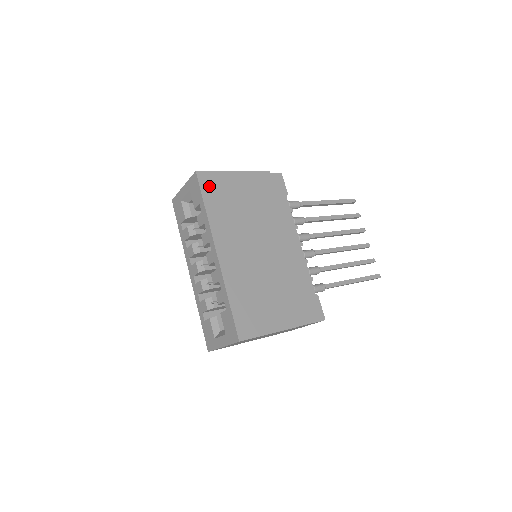
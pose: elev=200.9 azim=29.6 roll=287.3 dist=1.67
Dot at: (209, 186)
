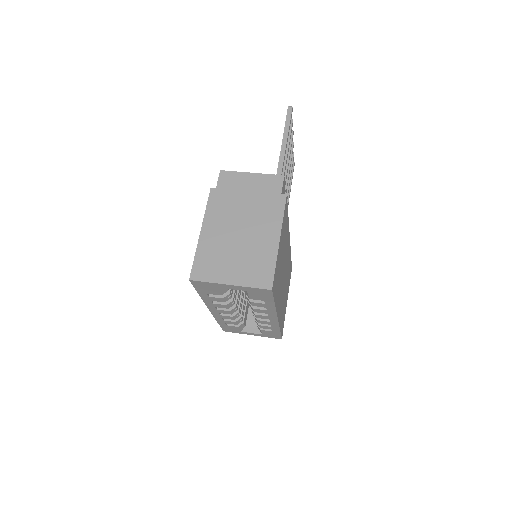
Dot at: (275, 285)
